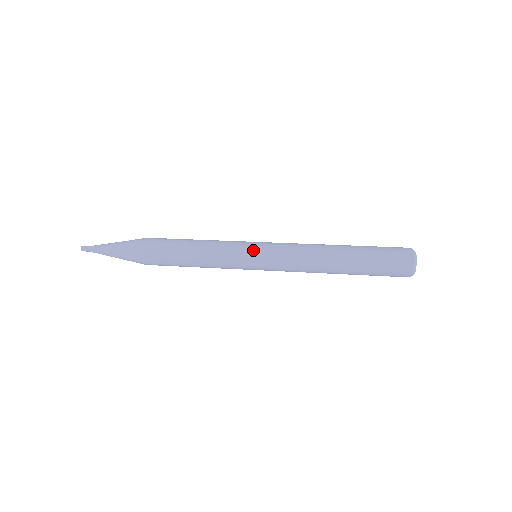
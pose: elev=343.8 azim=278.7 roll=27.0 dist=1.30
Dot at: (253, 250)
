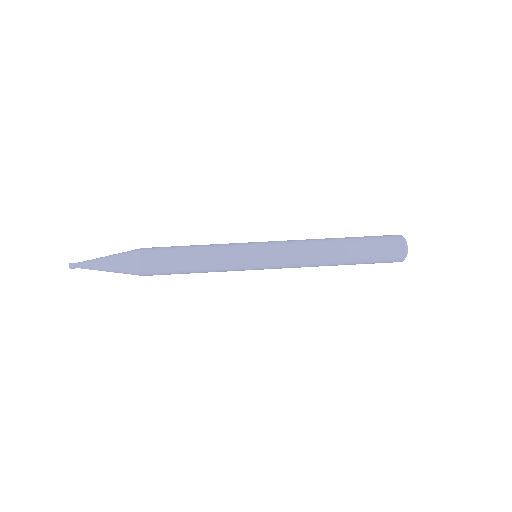
Dot at: (255, 250)
